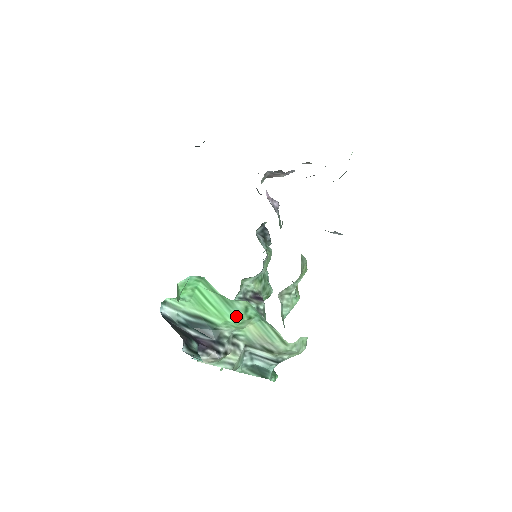
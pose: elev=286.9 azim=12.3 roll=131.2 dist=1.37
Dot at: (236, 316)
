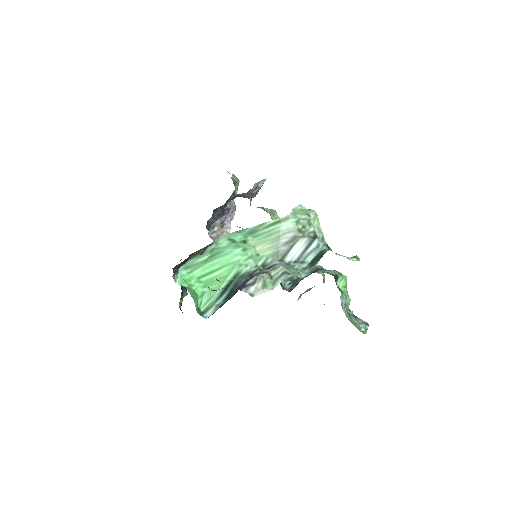
Dot at: (233, 251)
